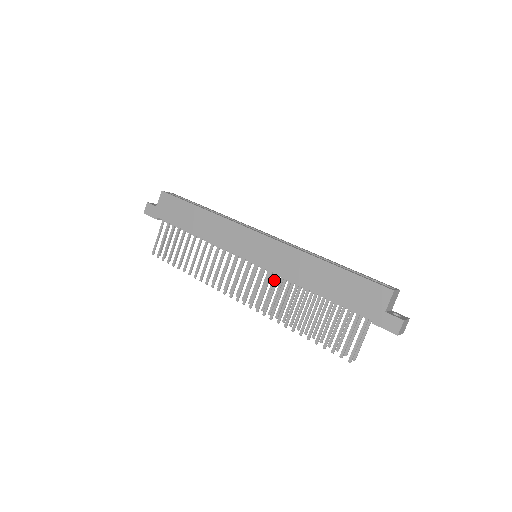
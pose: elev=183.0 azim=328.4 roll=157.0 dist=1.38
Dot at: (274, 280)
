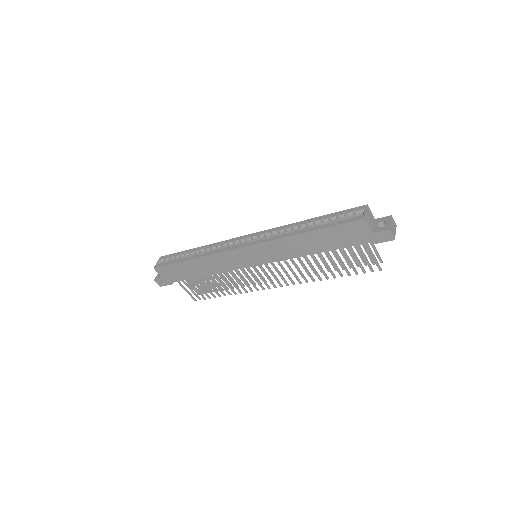
Dot at: occluded
